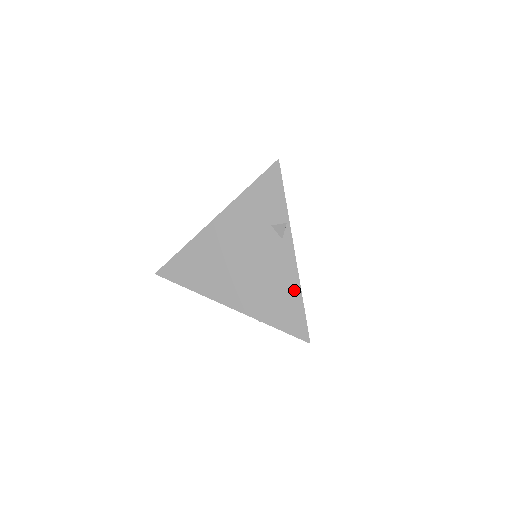
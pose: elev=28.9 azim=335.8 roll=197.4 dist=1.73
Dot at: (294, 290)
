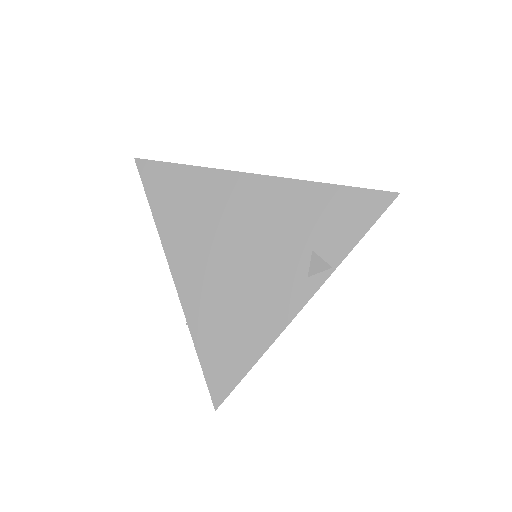
Dot at: (260, 341)
